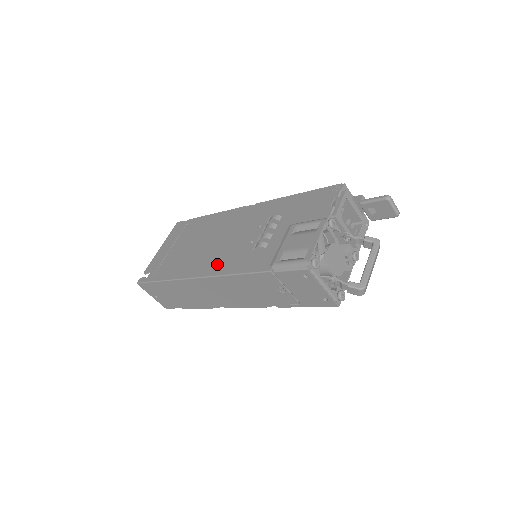
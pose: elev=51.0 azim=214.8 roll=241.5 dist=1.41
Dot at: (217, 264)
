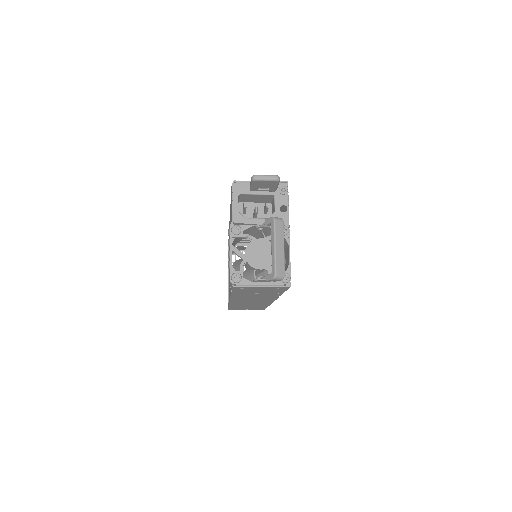
Dot at: occluded
